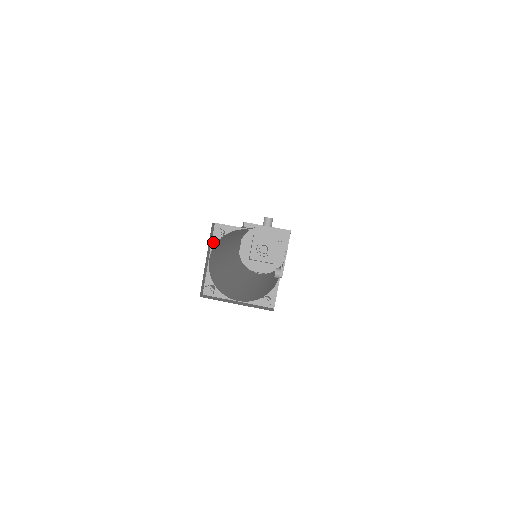
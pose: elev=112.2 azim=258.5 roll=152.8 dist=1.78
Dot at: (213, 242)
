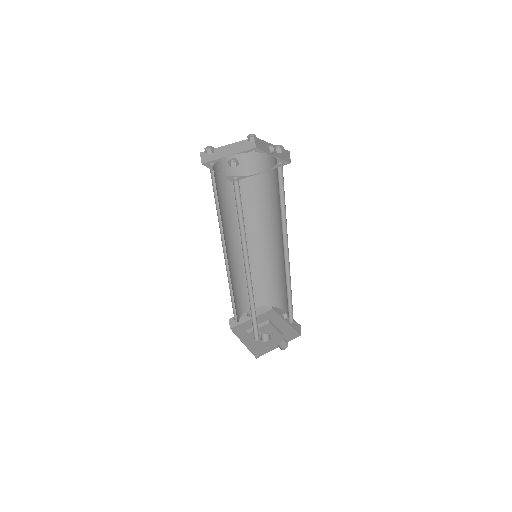
Dot at: (210, 168)
